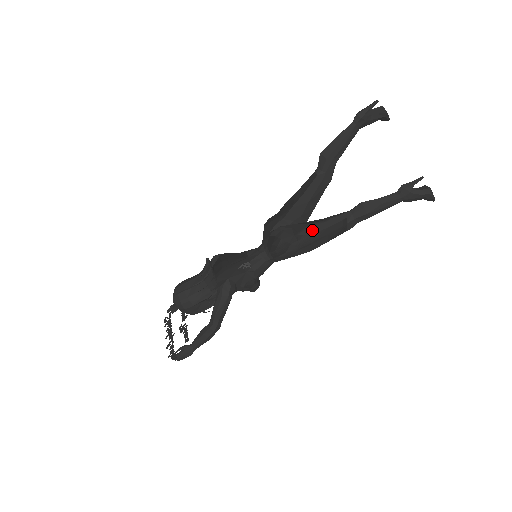
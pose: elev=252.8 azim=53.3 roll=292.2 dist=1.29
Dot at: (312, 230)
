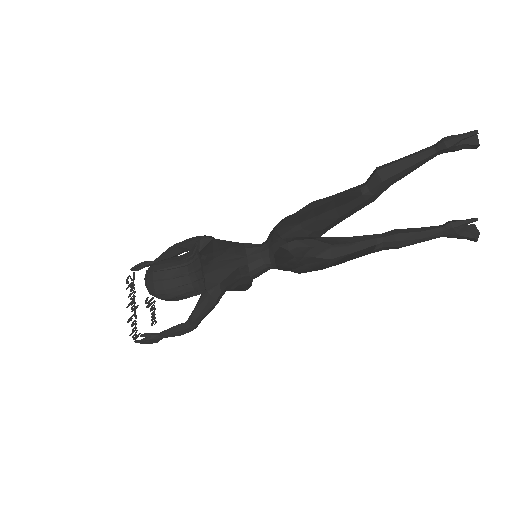
Dot at: (333, 254)
